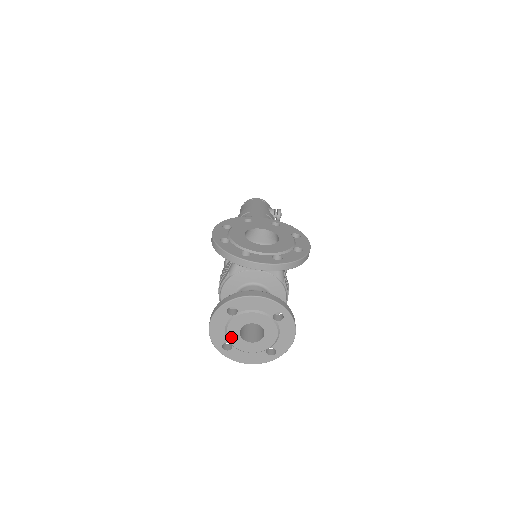
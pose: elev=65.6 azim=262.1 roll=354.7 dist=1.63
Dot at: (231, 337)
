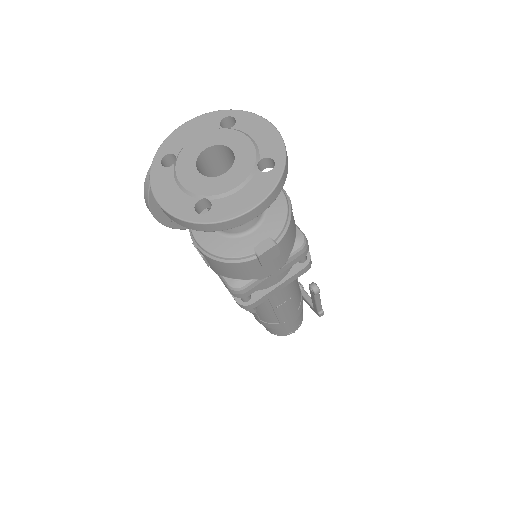
Dot at: (194, 188)
